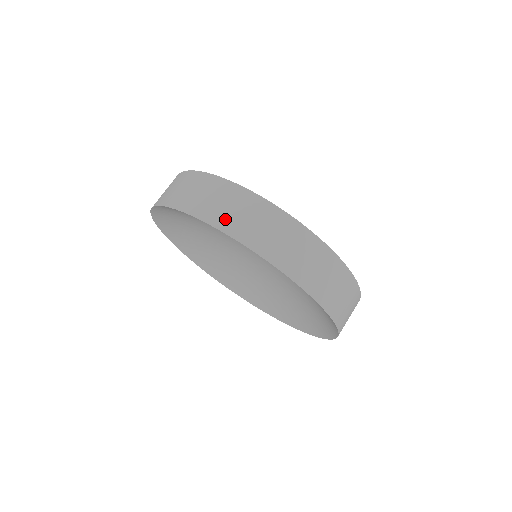
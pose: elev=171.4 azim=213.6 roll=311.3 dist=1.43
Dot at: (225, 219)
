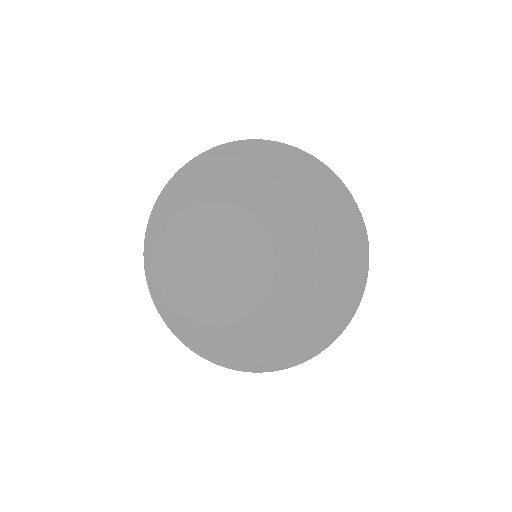
Dot at: occluded
